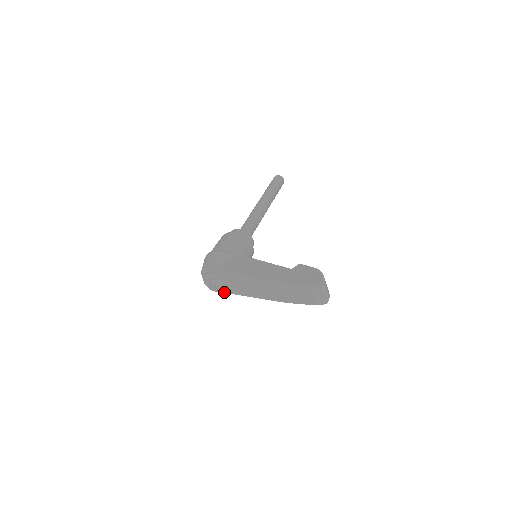
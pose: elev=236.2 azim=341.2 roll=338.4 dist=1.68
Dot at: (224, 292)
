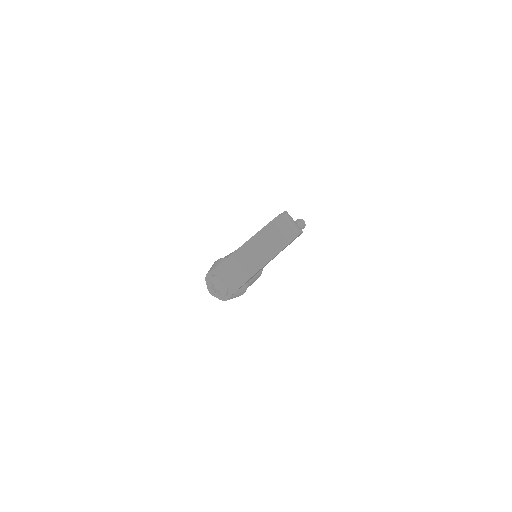
Dot at: (230, 296)
